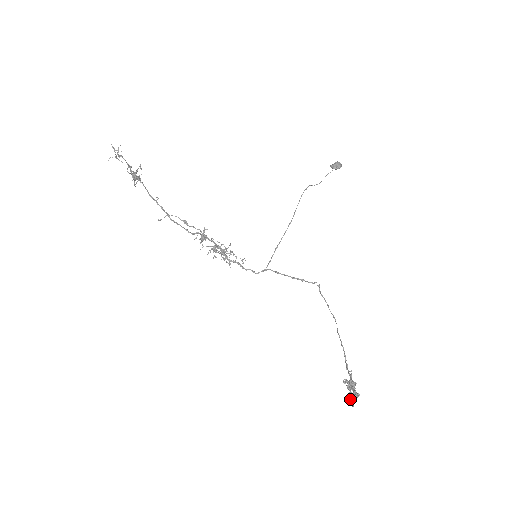
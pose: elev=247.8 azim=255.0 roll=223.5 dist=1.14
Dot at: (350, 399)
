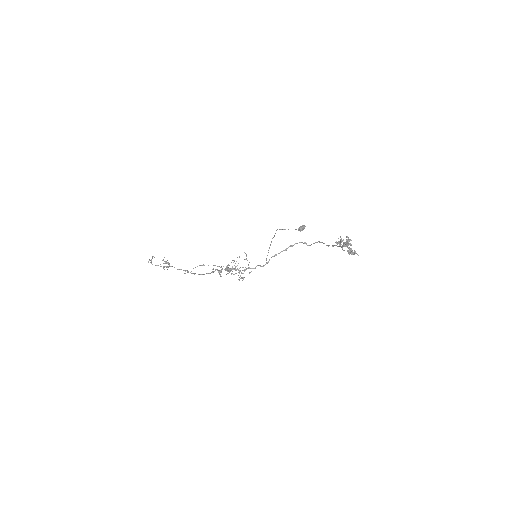
Dot at: (351, 252)
